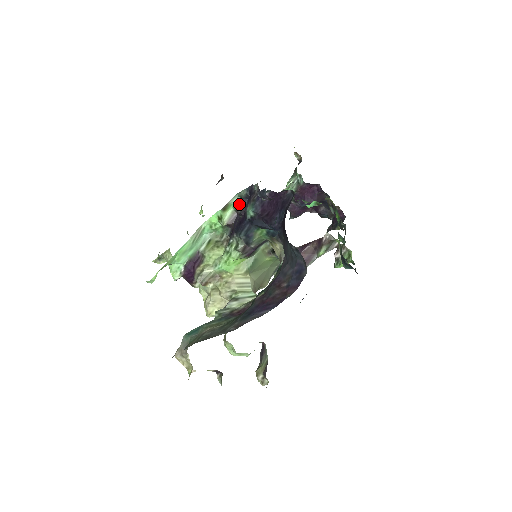
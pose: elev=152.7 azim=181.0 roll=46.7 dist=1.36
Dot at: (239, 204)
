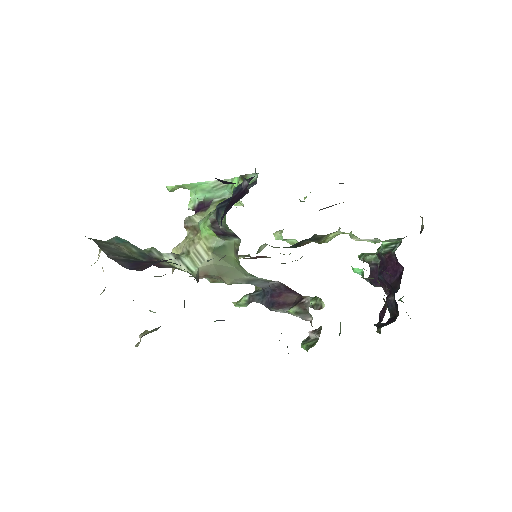
Dot at: (251, 183)
